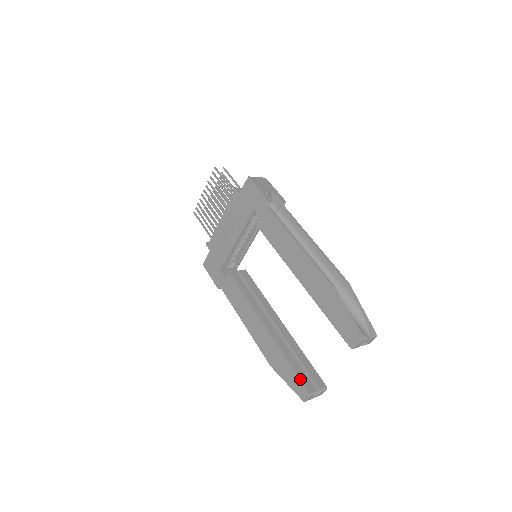
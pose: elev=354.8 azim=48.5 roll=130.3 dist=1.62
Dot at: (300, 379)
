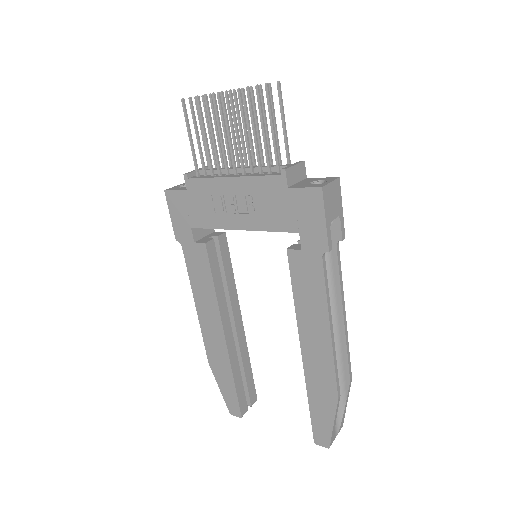
Dot at: (238, 402)
